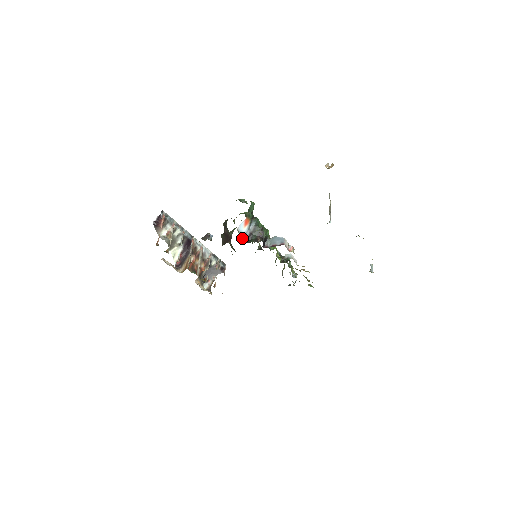
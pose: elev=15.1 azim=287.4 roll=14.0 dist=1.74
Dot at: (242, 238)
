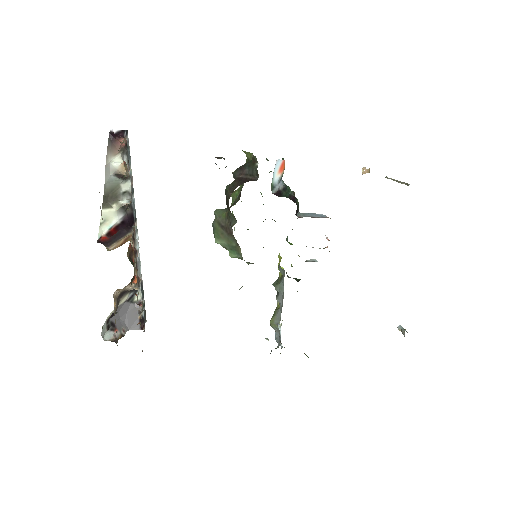
Dot at: (271, 187)
